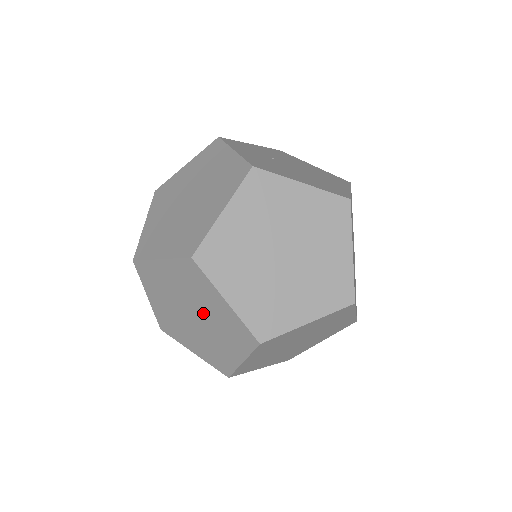
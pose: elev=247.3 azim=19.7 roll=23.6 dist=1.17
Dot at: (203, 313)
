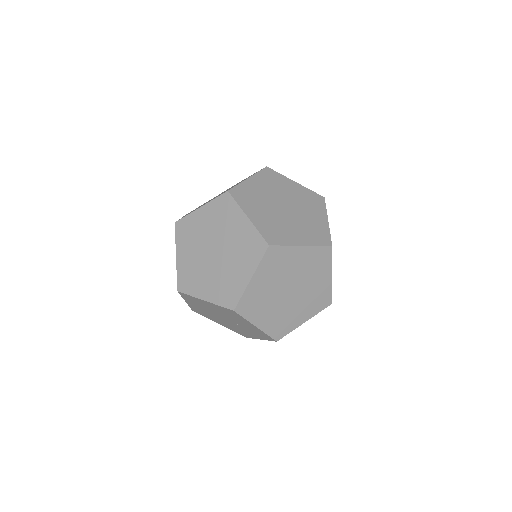
Dot at: (225, 242)
